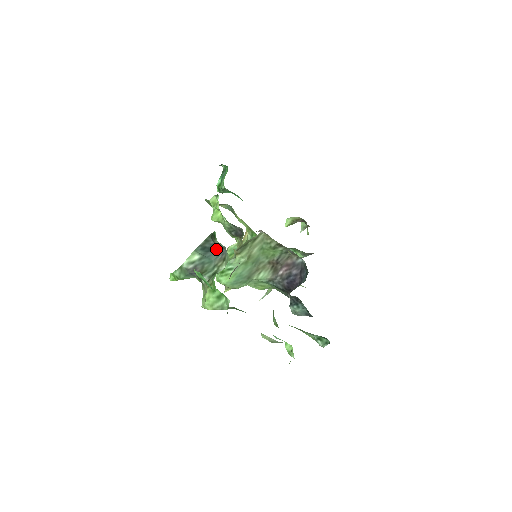
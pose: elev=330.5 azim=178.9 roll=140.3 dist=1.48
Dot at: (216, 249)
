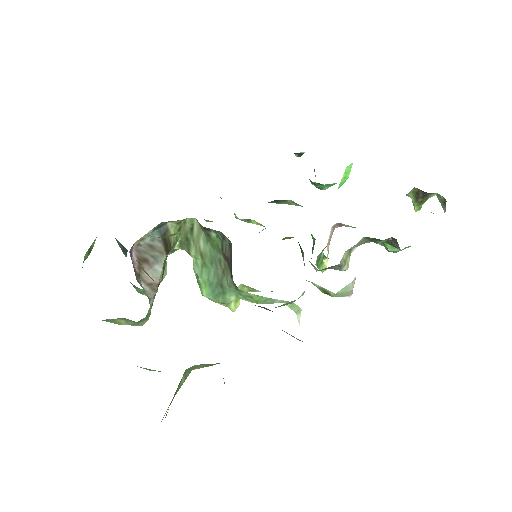
Dot at: (126, 249)
